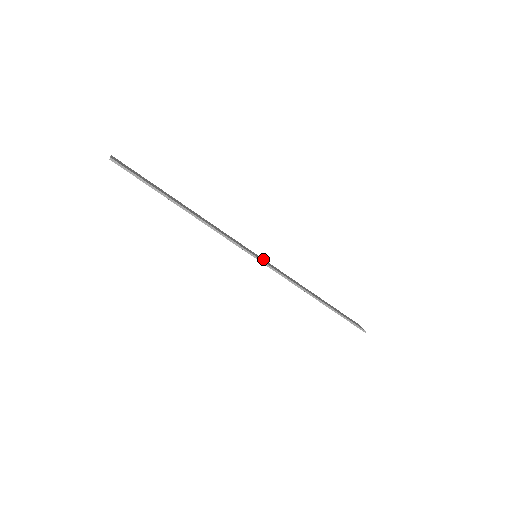
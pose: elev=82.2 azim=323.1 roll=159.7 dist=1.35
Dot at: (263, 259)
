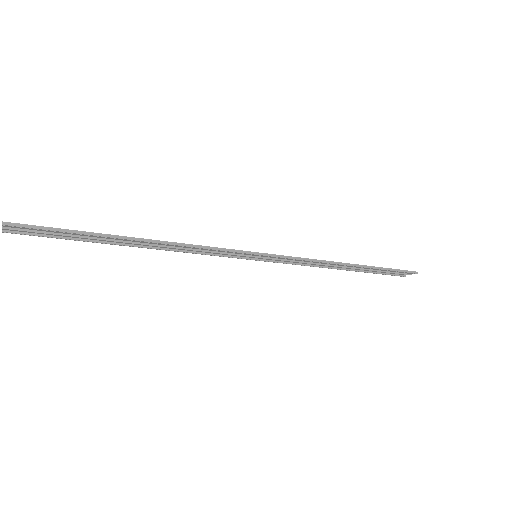
Dot at: occluded
